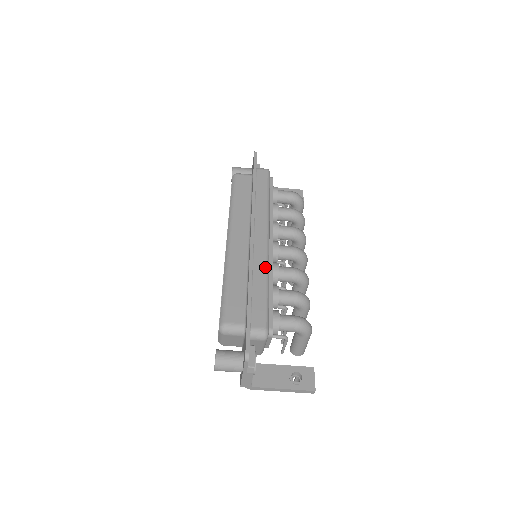
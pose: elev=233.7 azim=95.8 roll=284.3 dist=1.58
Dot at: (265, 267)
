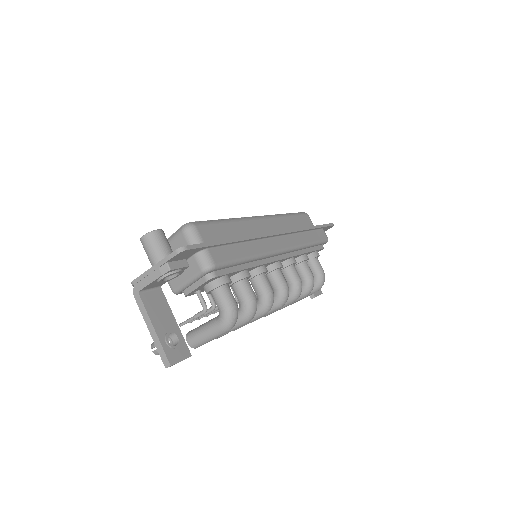
Dot at: (262, 252)
